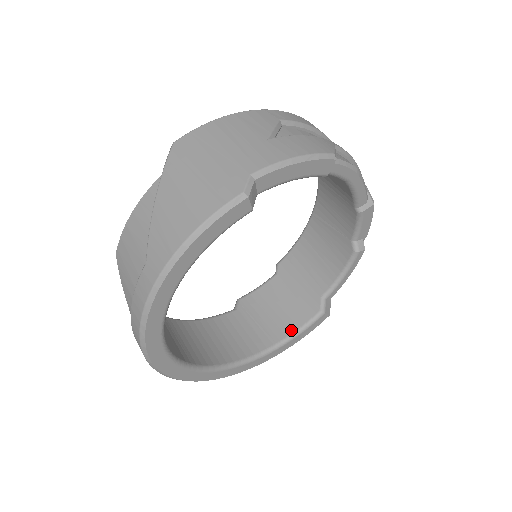
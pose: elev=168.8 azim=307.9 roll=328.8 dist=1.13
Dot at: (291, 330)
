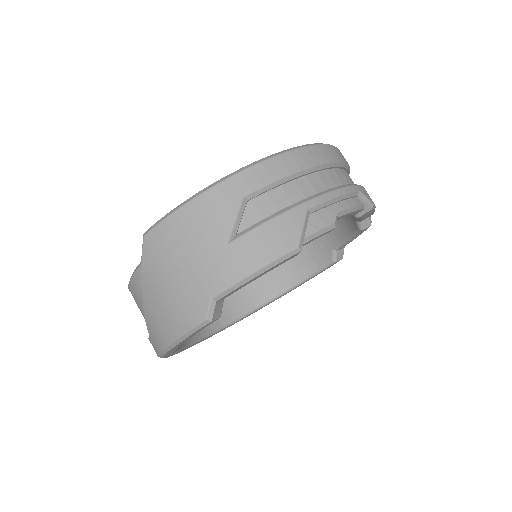
Dot at: (306, 273)
